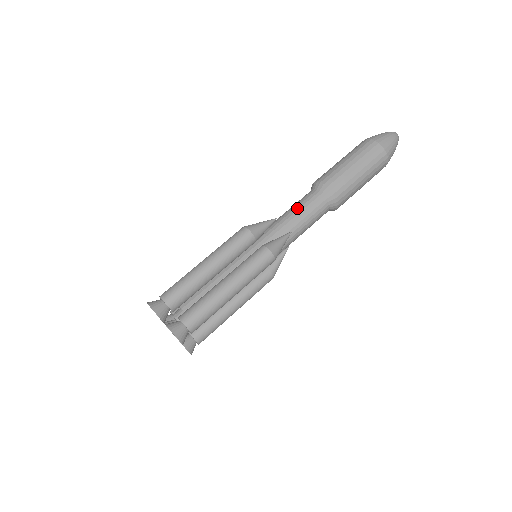
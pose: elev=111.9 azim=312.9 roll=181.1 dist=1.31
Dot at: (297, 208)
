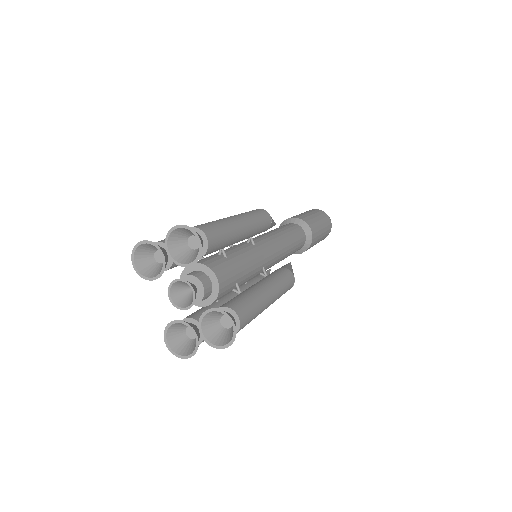
Dot at: occluded
